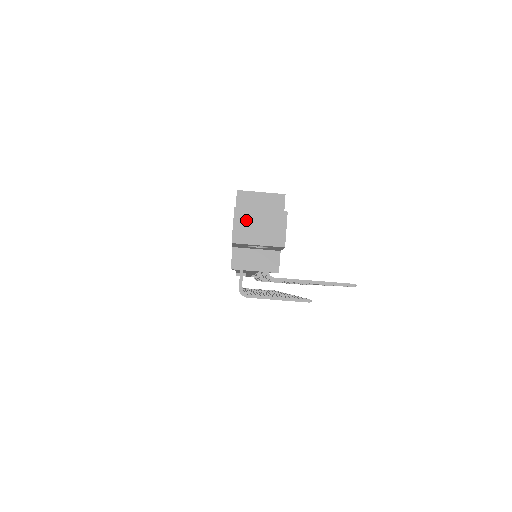
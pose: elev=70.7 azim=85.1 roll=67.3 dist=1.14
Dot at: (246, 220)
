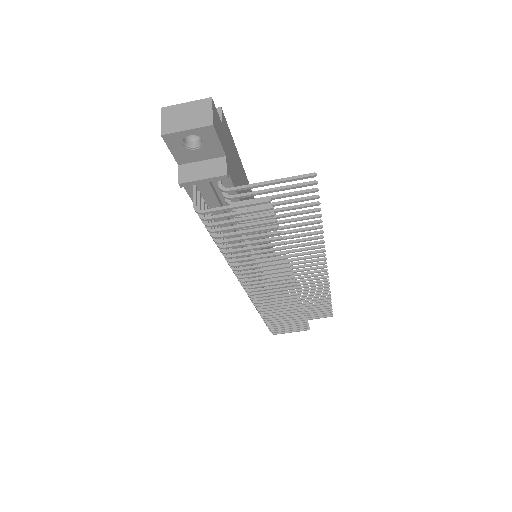
Dot at: (173, 114)
